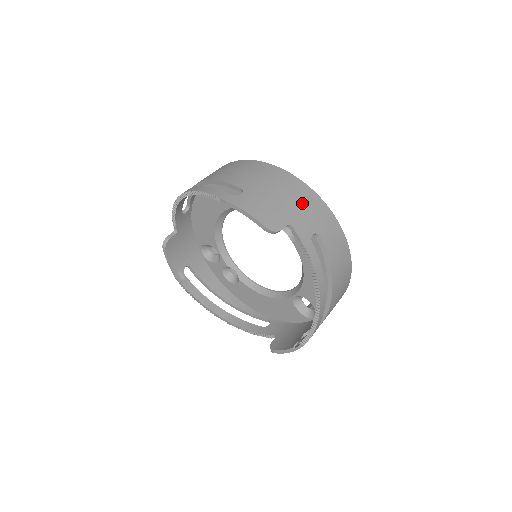
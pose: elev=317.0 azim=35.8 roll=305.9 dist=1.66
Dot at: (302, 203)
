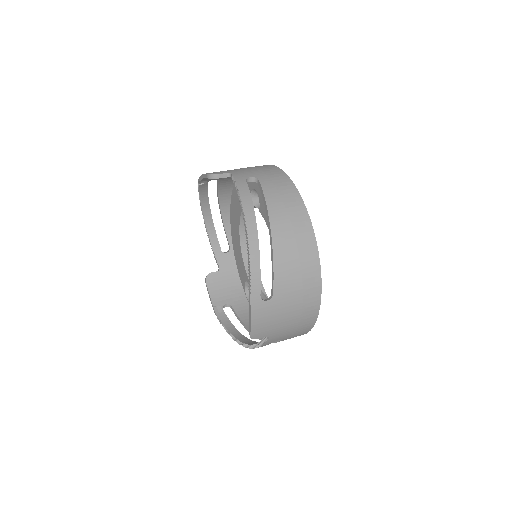
Dot at: (254, 168)
